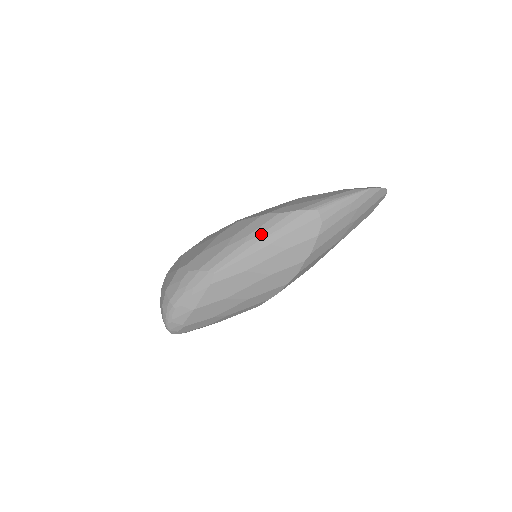
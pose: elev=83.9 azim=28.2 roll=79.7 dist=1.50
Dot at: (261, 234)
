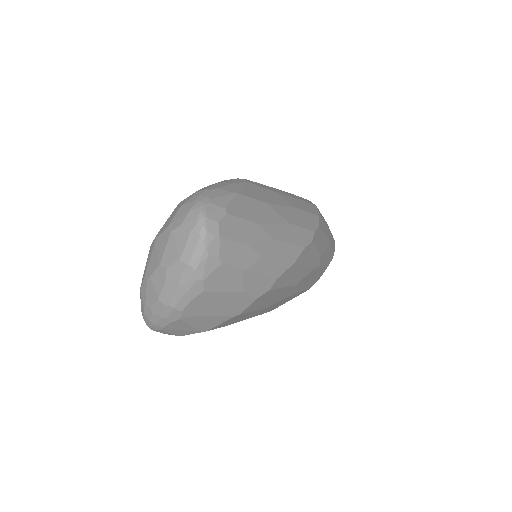
Dot at: occluded
